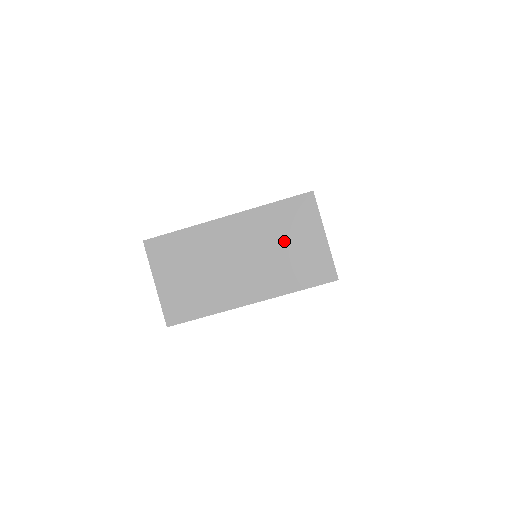
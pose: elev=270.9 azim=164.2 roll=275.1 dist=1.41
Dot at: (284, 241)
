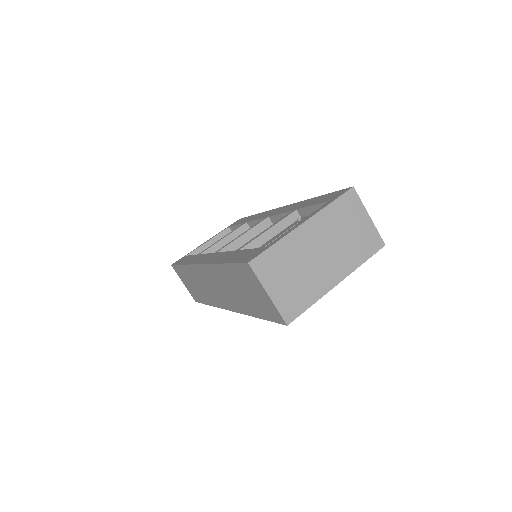
Dot at: (346, 229)
